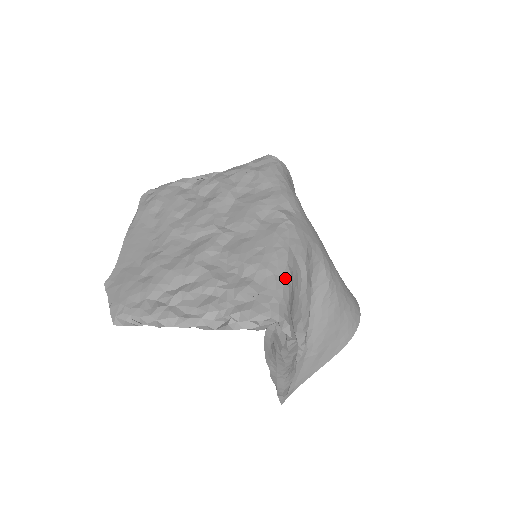
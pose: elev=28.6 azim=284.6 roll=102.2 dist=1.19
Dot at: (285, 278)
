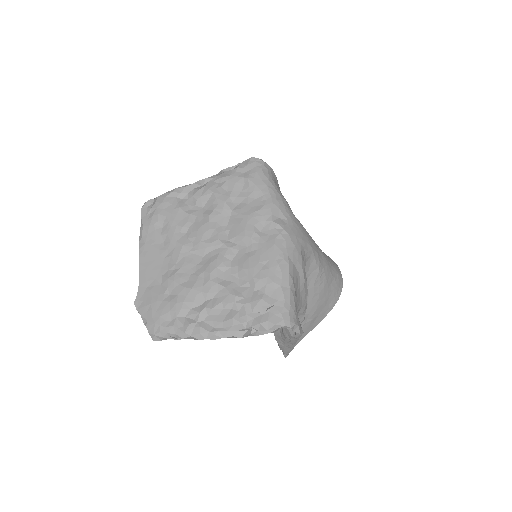
Dot at: (290, 288)
